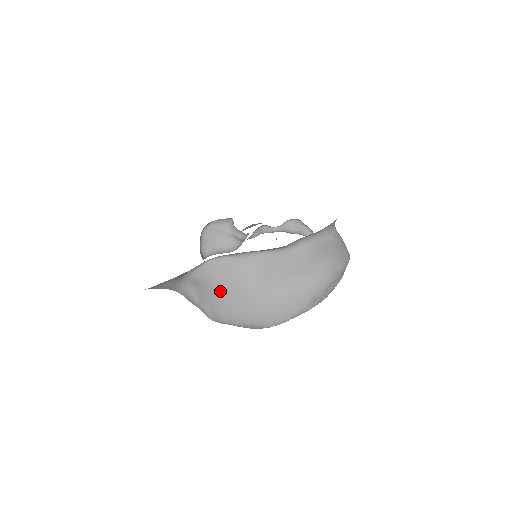
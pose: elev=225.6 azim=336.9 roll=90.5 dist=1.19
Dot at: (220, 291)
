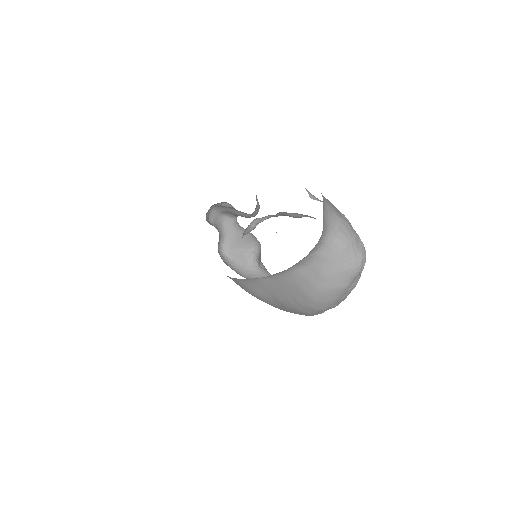
Dot at: occluded
